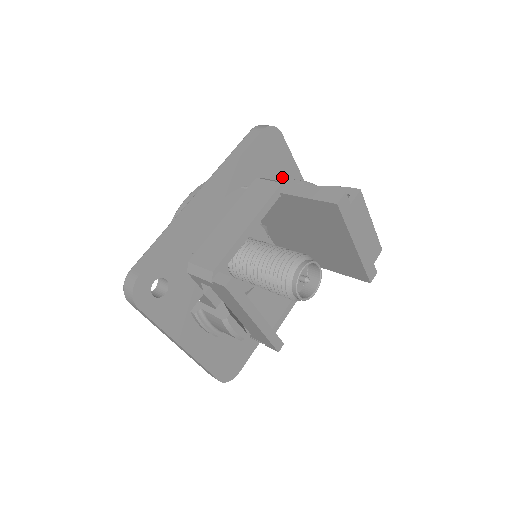
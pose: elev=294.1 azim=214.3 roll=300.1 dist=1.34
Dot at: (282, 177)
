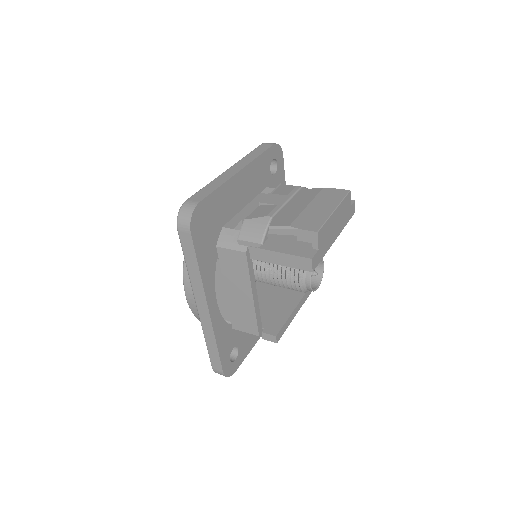
Dot at: (226, 208)
